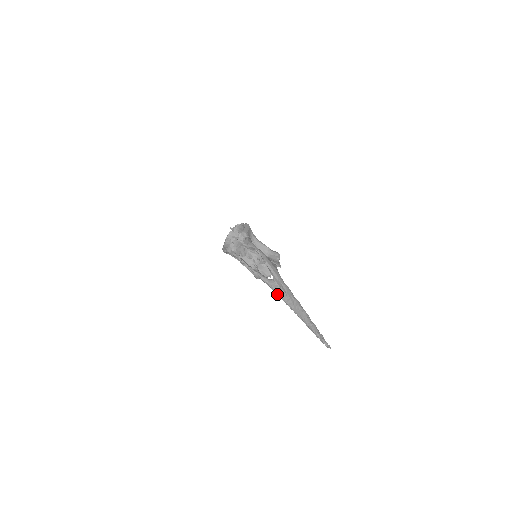
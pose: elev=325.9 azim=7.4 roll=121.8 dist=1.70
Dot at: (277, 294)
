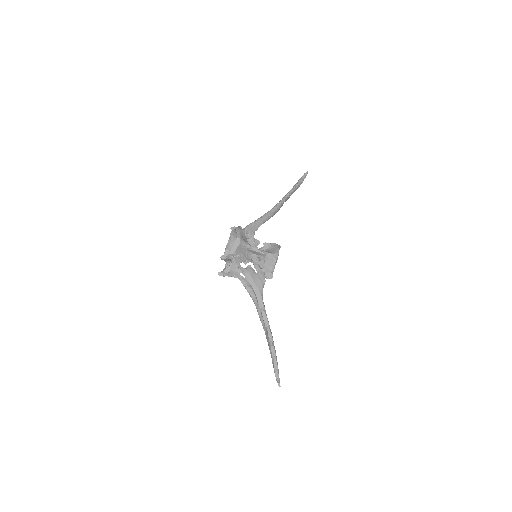
Dot at: (258, 314)
